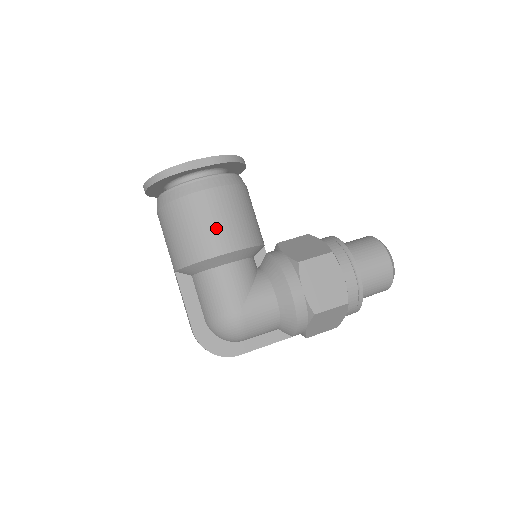
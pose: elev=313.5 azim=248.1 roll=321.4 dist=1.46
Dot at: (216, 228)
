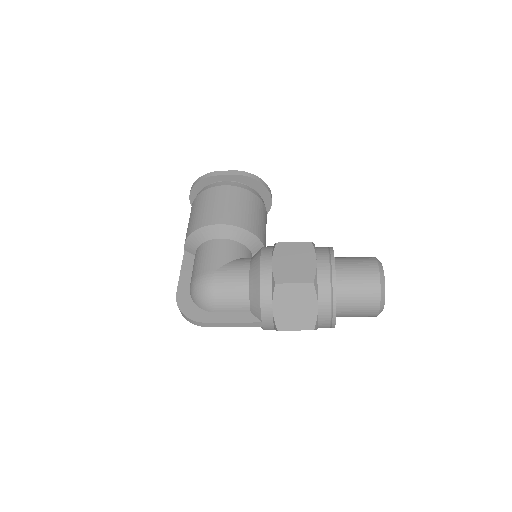
Dot at: (217, 208)
